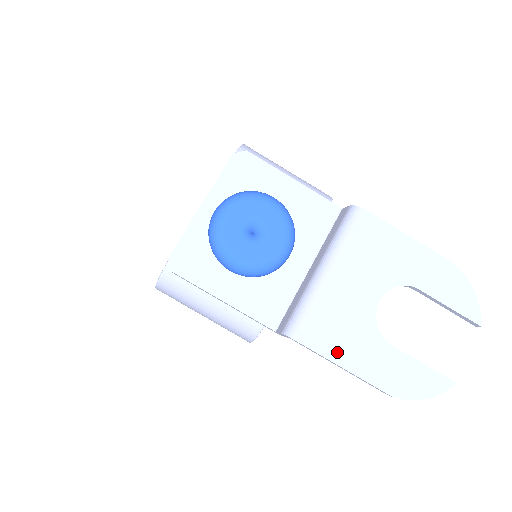
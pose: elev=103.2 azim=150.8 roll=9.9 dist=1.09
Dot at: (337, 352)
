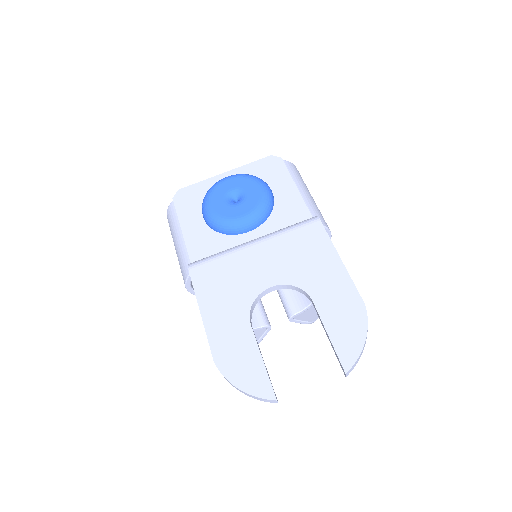
Dot at: (207, 297)
